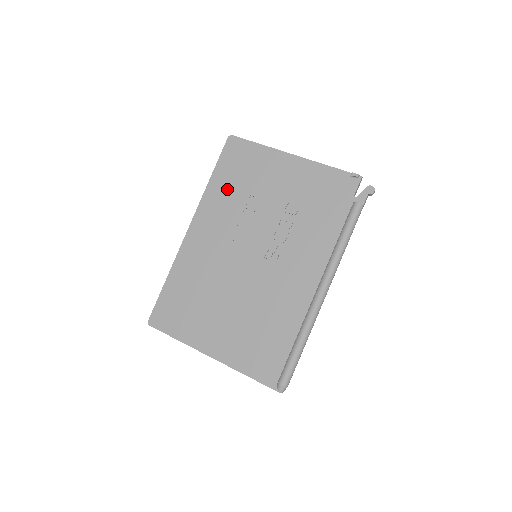
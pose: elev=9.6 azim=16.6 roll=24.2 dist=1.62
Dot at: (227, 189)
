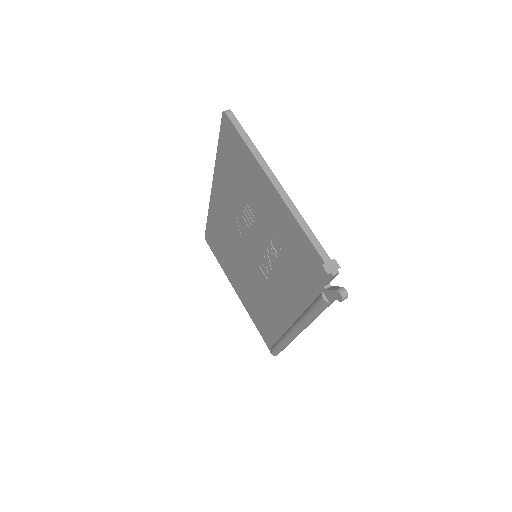
Dot at: (229, 176)
